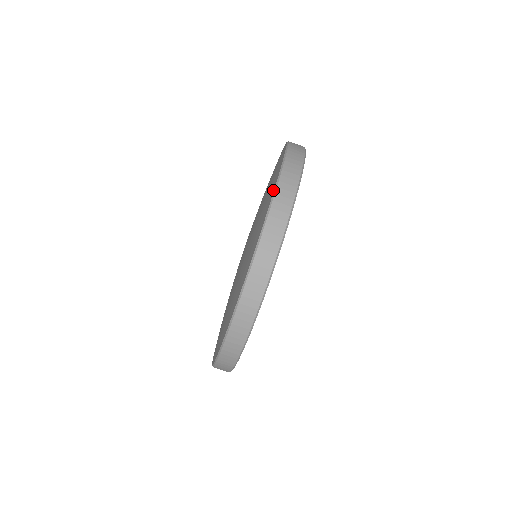
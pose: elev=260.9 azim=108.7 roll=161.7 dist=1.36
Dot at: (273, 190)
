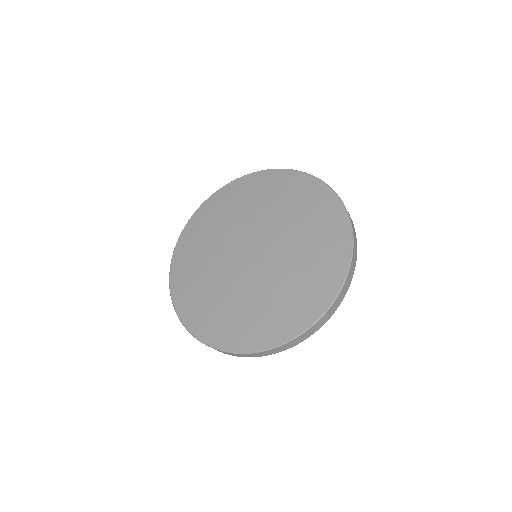
Dot at: (337, 290)
